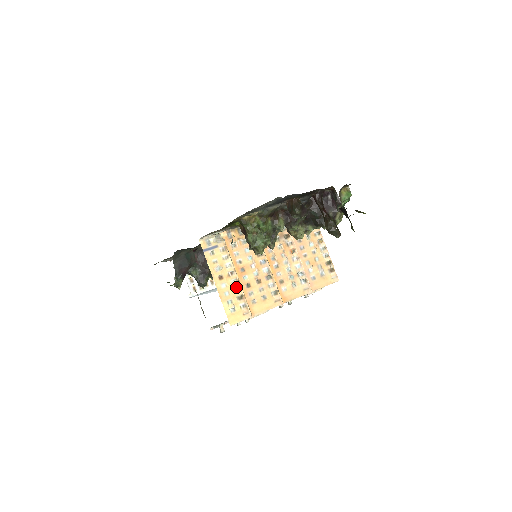
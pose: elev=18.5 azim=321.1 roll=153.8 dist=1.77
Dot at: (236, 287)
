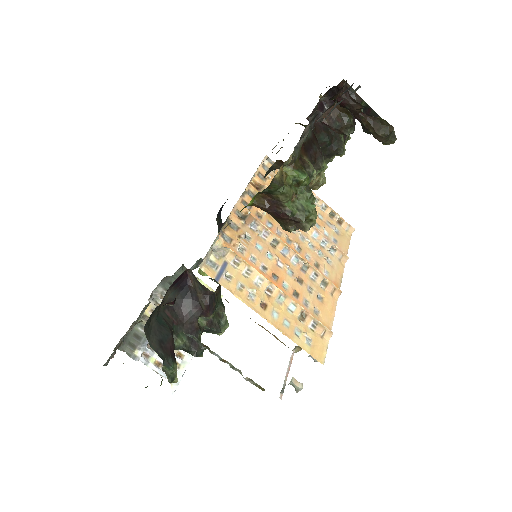
Dot at: (288, 306)
